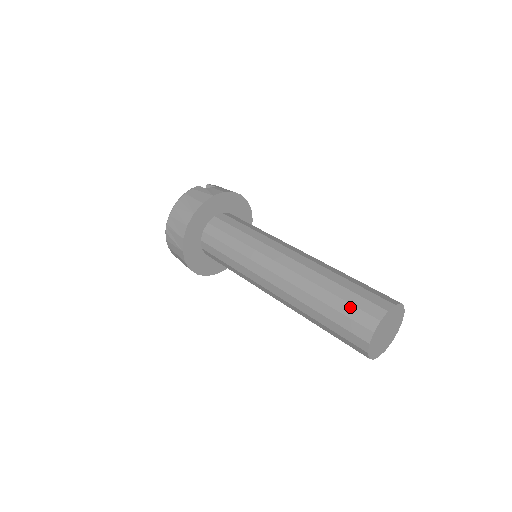
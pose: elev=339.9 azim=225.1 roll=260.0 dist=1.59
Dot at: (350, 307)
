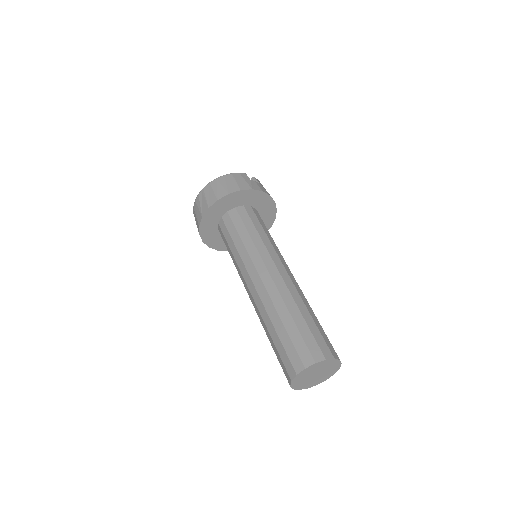
Dot at: (300, 339)
